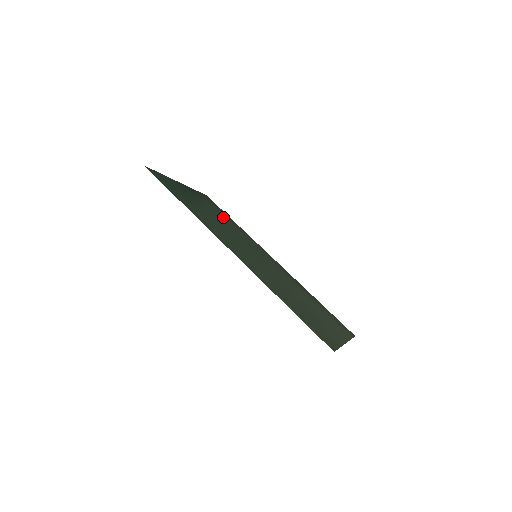
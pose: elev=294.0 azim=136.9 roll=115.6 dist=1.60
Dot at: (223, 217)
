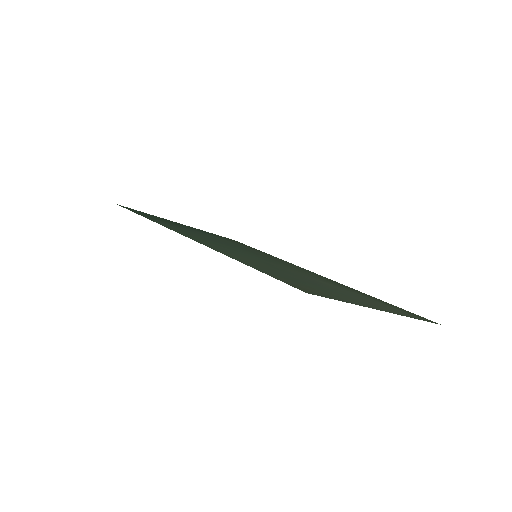
Dot at: (237, 244)
